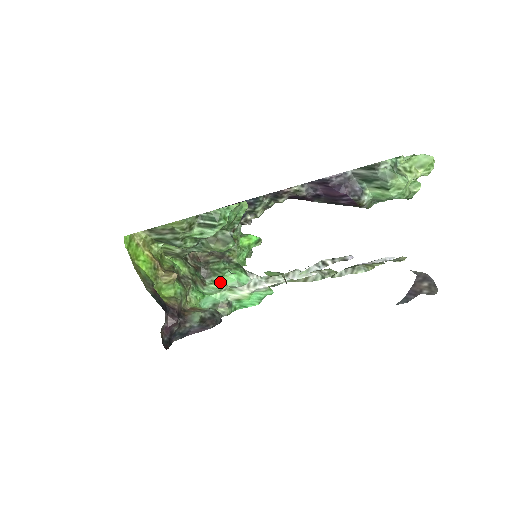
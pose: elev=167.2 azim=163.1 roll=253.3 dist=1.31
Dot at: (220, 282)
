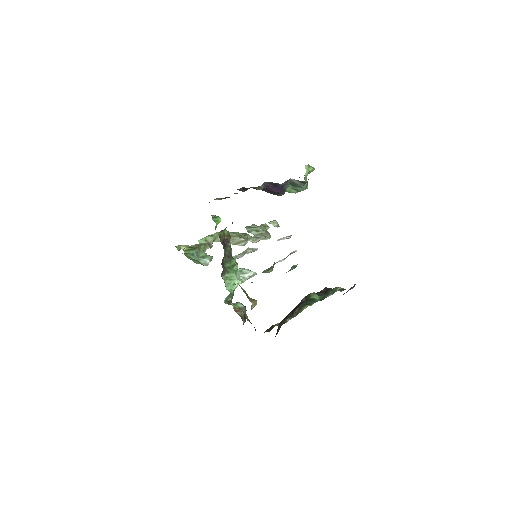
Dot at: (232, 278)
